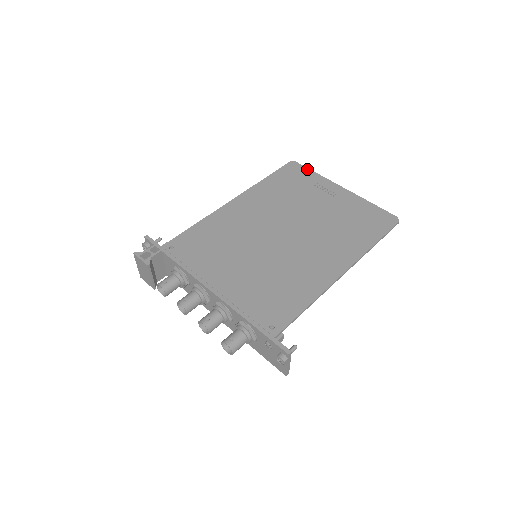
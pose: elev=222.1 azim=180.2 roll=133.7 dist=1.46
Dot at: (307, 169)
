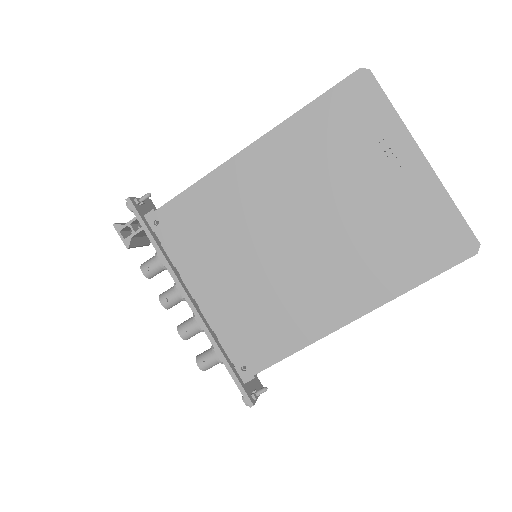
Dot at: (382, 95)
